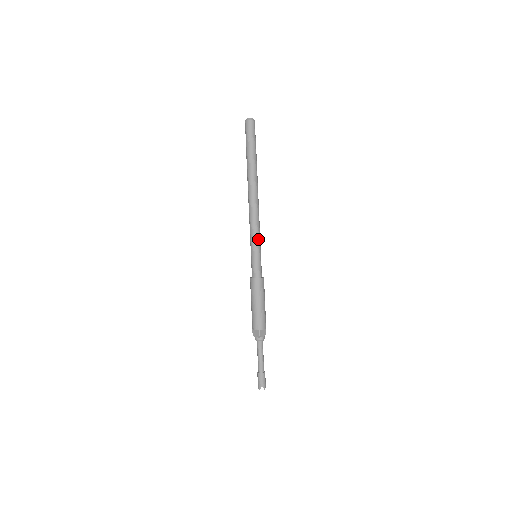
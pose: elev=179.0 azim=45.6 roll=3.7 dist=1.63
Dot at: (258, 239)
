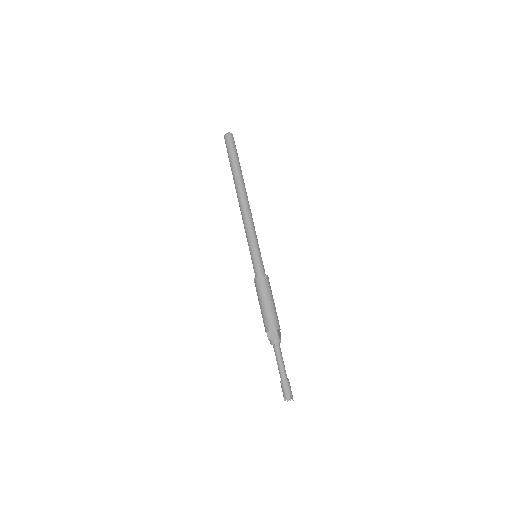
Dot at: (256, 238)
